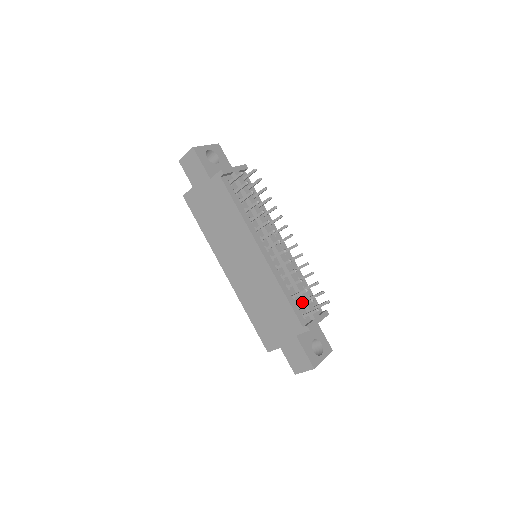
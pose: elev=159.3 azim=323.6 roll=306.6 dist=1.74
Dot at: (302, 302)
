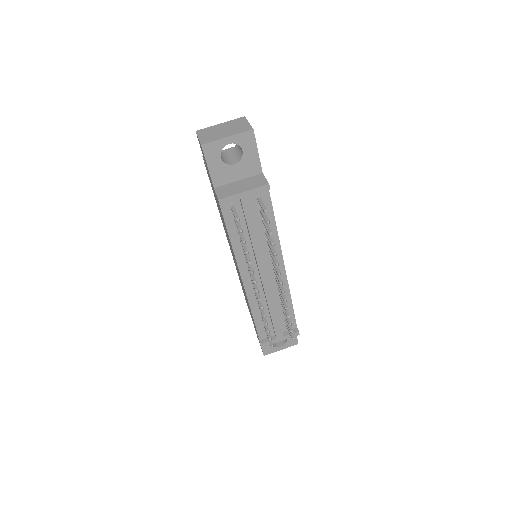
Dot at: (272, 323)
